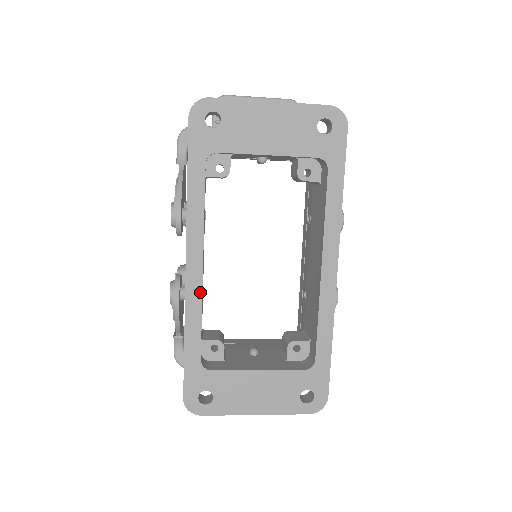
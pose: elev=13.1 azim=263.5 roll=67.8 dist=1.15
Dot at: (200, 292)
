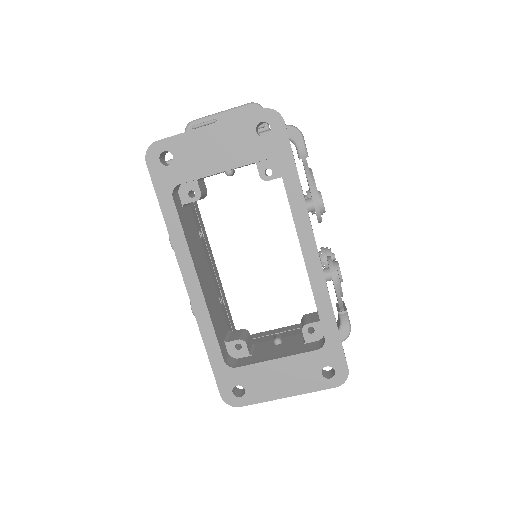
Dot at: (204, 305)
